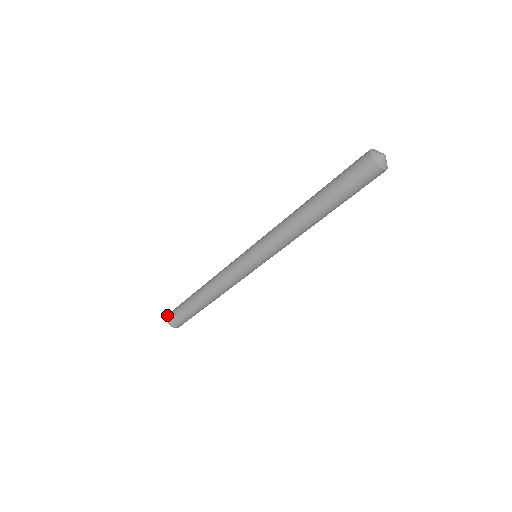
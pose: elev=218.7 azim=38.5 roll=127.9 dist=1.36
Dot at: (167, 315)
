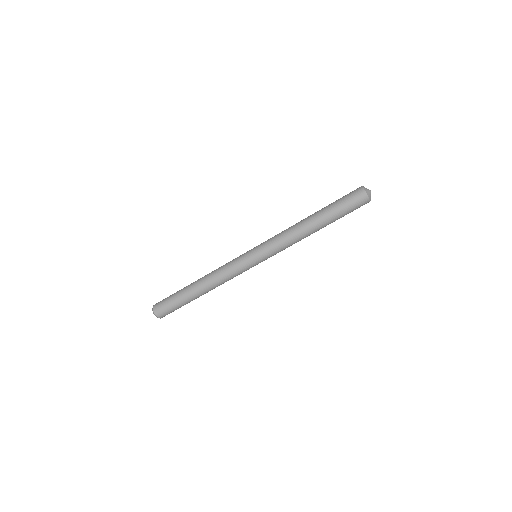
Dot at: (153, 305)
